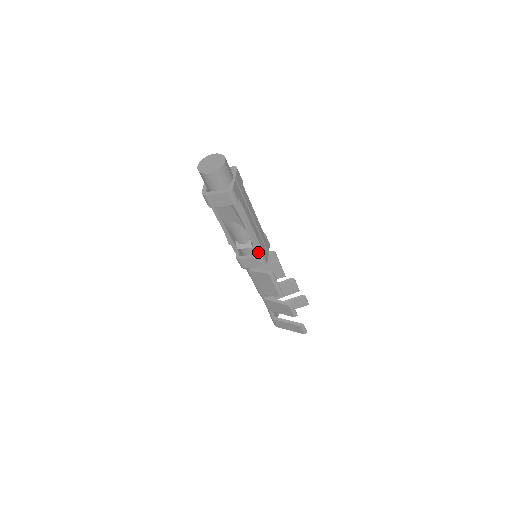
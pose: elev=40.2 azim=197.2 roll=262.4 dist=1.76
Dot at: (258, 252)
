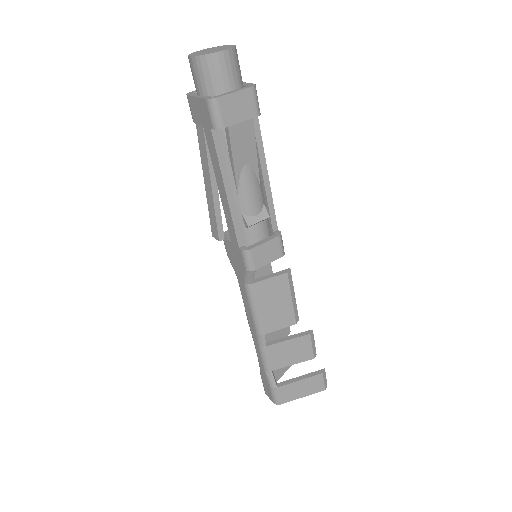
Dot at: (269, 234)
